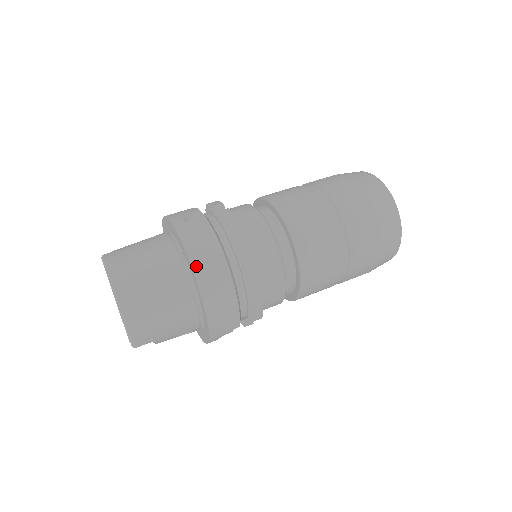
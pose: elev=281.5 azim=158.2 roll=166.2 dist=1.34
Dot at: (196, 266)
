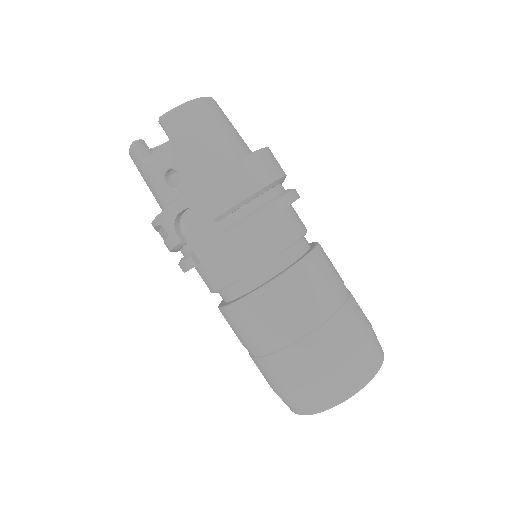
Dot at: (264, 152)
